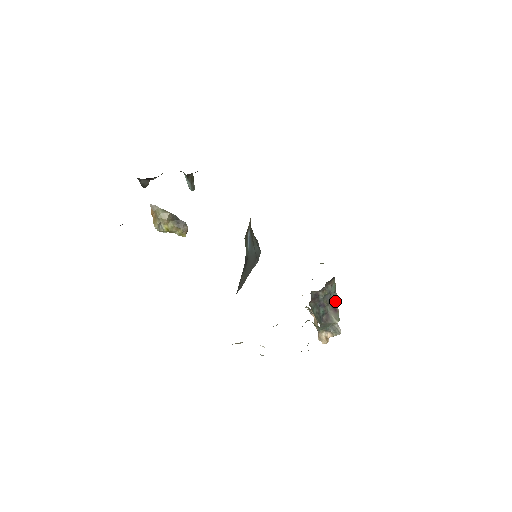
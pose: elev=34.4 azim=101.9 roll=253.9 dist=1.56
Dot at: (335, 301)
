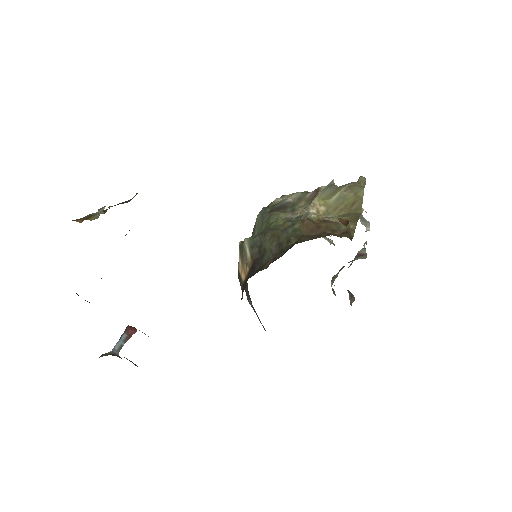
Dot at: (363, 251)
